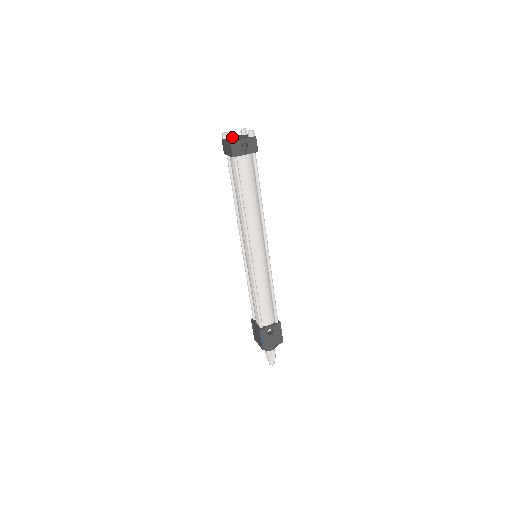
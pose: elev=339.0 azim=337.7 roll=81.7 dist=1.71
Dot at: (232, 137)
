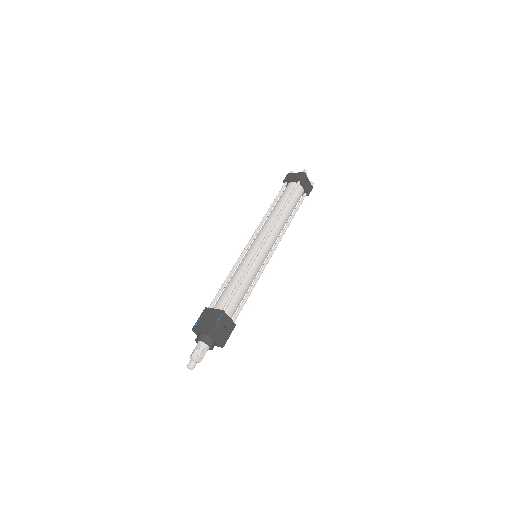
Dot at: (306, 171)
